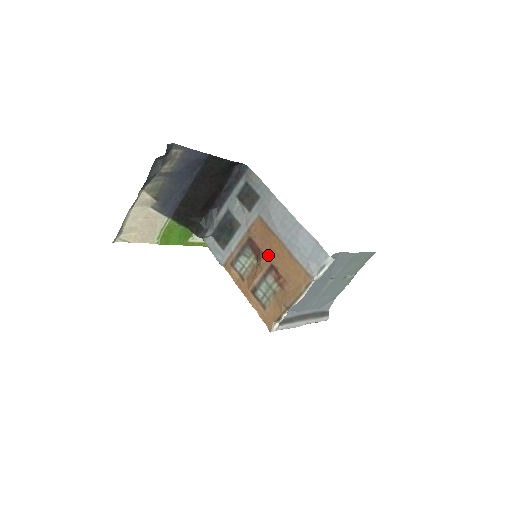
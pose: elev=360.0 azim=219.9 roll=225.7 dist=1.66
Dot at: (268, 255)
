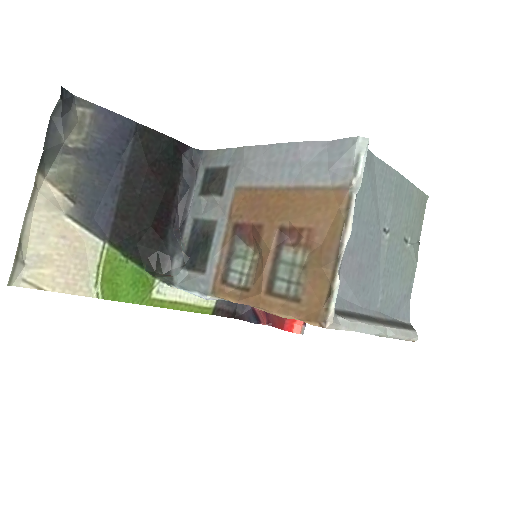
Dot at: (269, 220)
